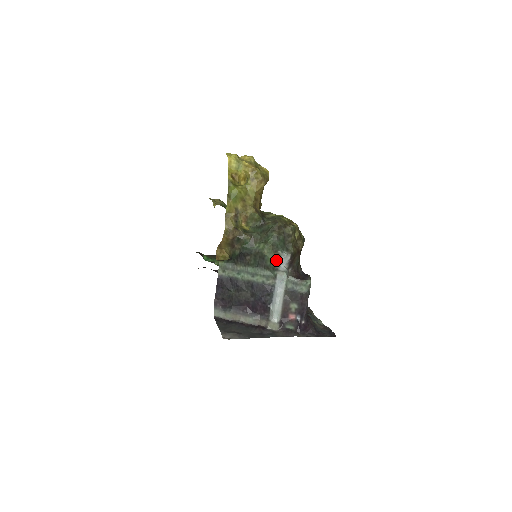
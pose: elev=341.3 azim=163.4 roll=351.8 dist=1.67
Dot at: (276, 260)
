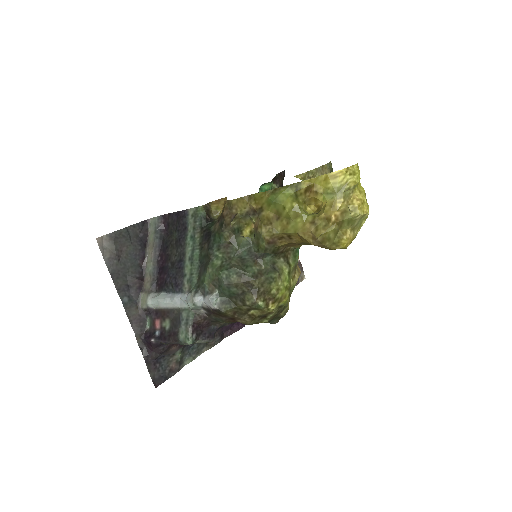
Dot at: (206, 288)
